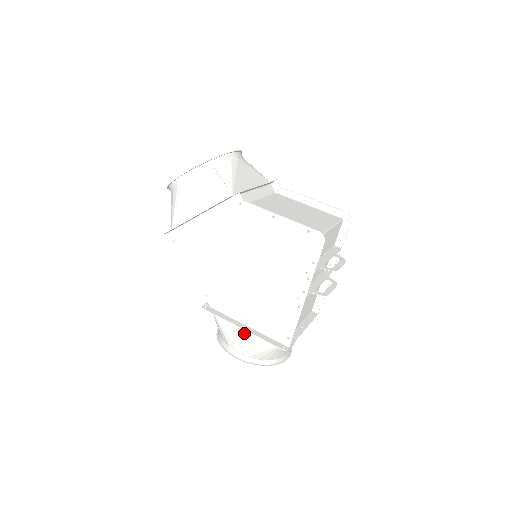
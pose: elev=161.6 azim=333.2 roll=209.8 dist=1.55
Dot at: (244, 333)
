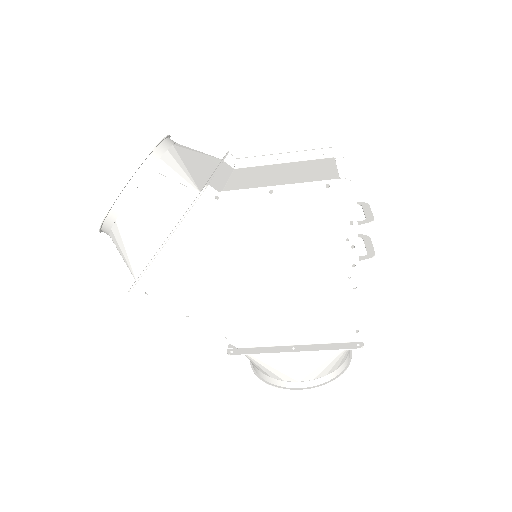
Dot at: (296, 355)
